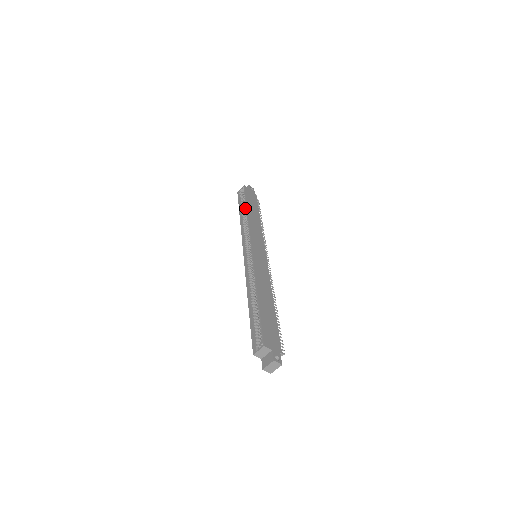
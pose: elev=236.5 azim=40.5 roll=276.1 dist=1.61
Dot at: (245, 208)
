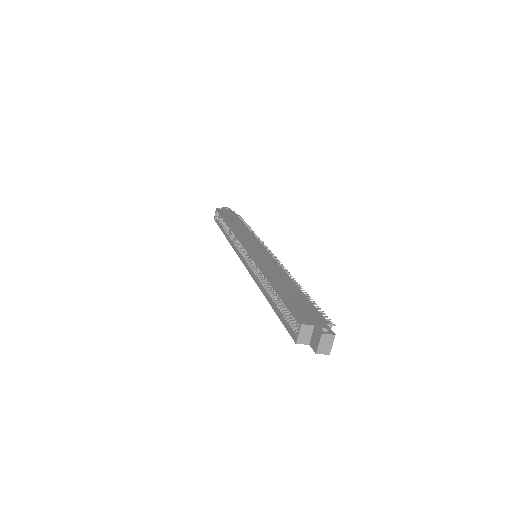
Dot at: occluded
